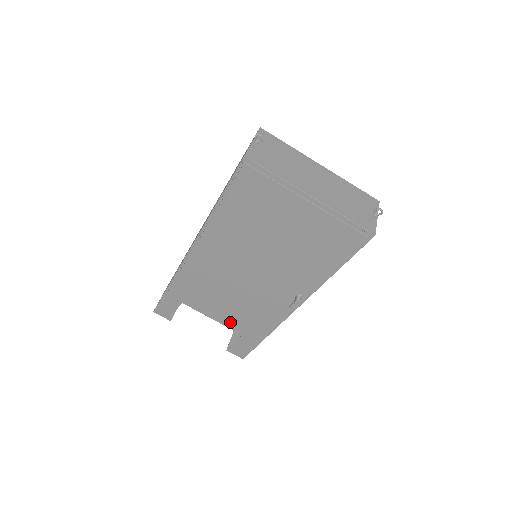
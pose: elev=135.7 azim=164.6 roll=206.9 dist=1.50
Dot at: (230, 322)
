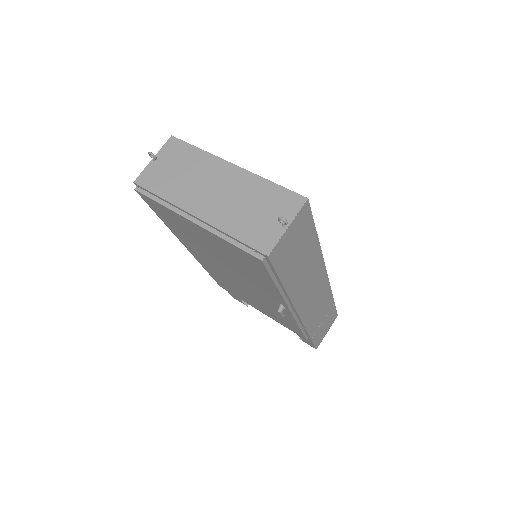
Dot at: (272, 317)
